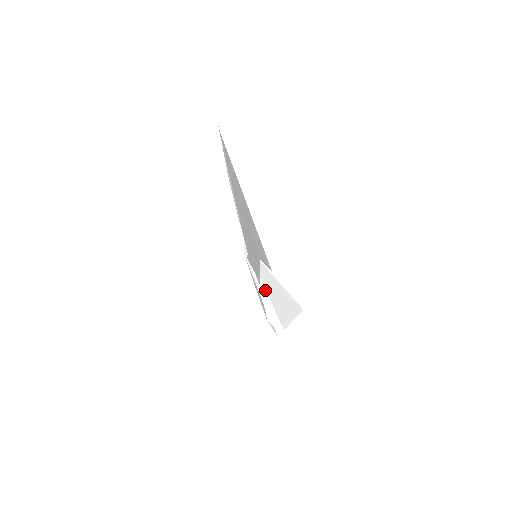
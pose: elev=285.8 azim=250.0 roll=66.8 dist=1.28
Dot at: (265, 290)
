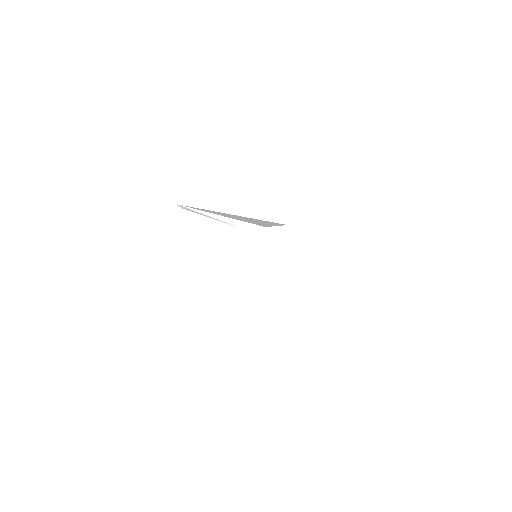
Dot at: (229, 218)
